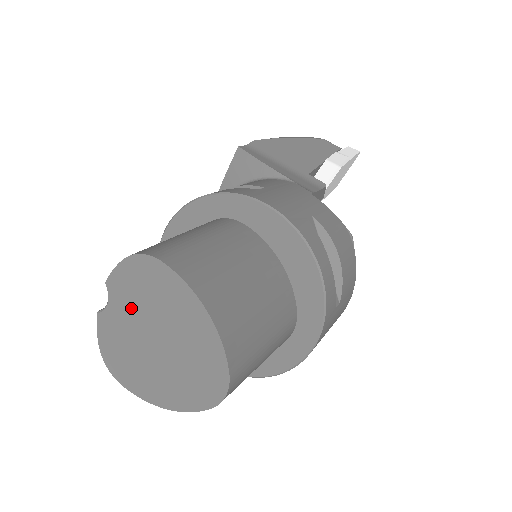
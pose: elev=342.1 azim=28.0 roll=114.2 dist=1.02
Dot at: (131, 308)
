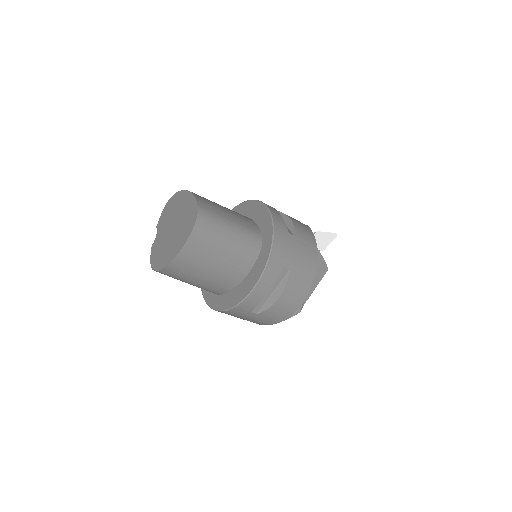
Dot at: (164, 226)
